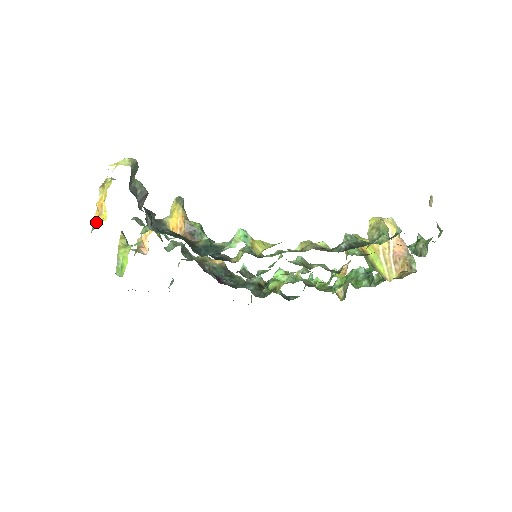
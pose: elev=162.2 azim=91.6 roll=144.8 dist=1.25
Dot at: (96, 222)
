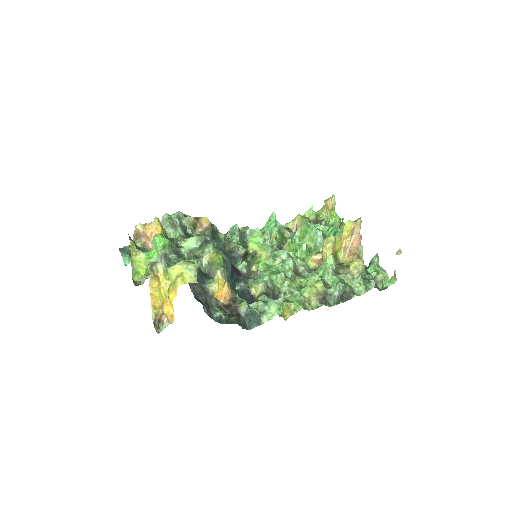
Dot at: (154, 309)
